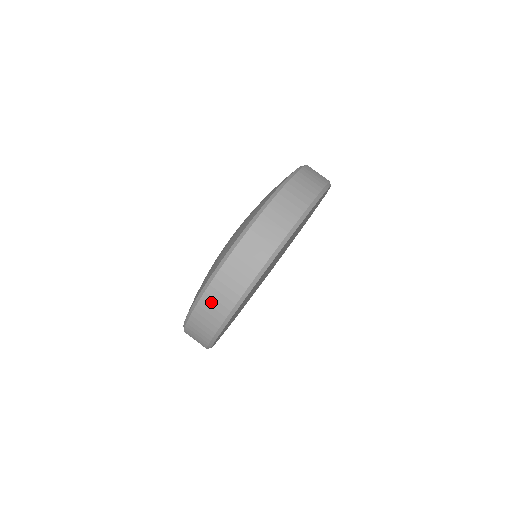
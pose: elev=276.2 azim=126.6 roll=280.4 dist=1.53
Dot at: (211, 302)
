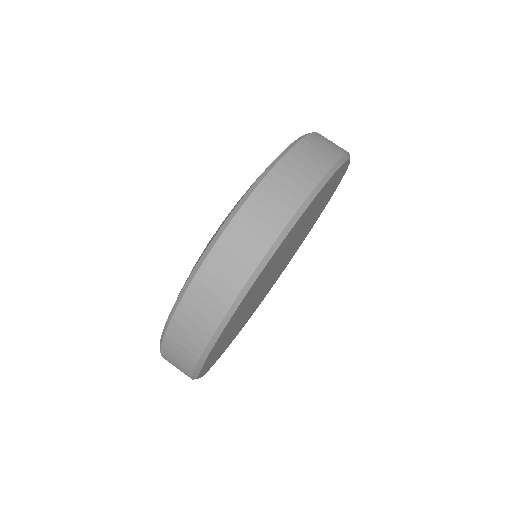
Dot at: (295, 165)
